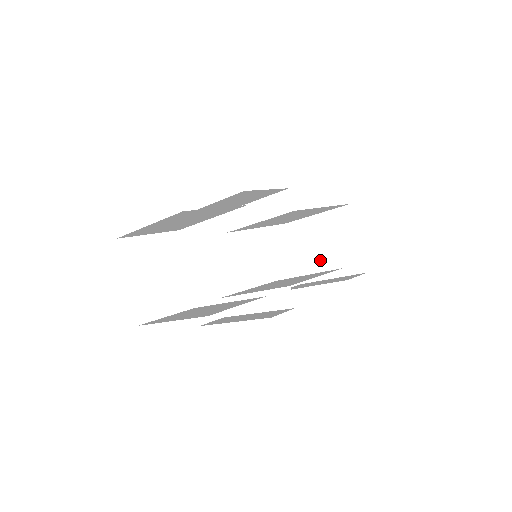
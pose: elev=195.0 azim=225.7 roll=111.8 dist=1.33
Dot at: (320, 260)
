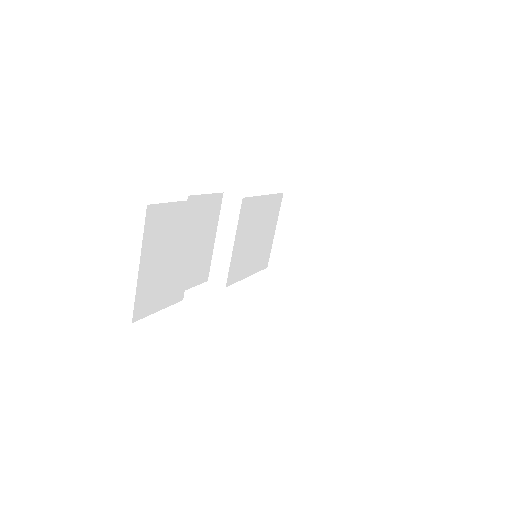
Dot at: (315, 252)
